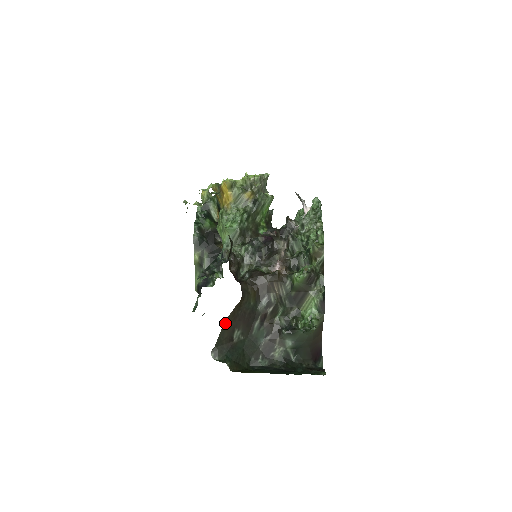
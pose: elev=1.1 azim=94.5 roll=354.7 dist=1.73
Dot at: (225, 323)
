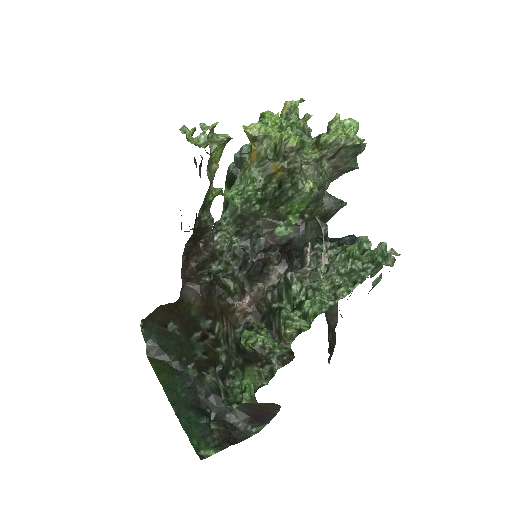
Dot at: (159, 308)
